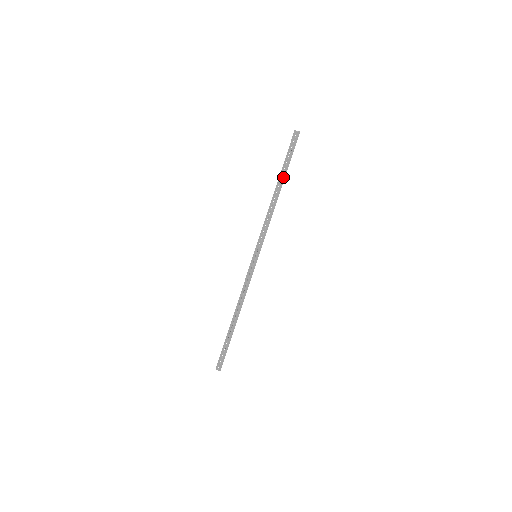
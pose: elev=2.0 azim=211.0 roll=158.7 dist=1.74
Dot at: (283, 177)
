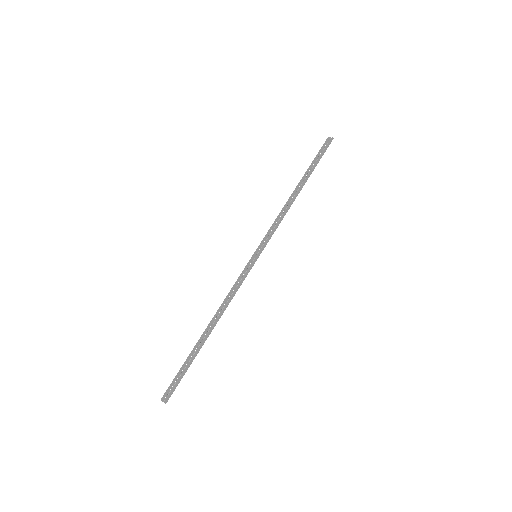
Dot at: (307, 177)
